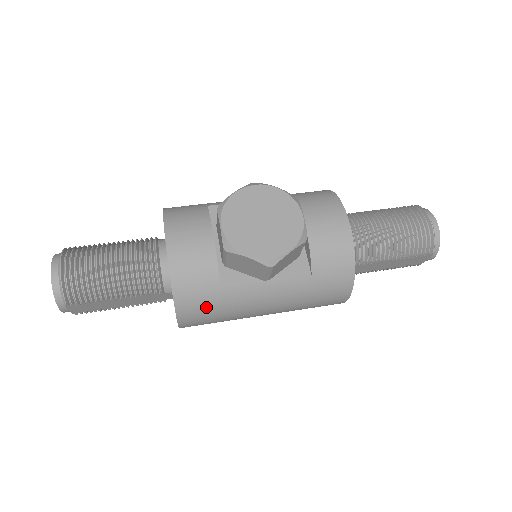
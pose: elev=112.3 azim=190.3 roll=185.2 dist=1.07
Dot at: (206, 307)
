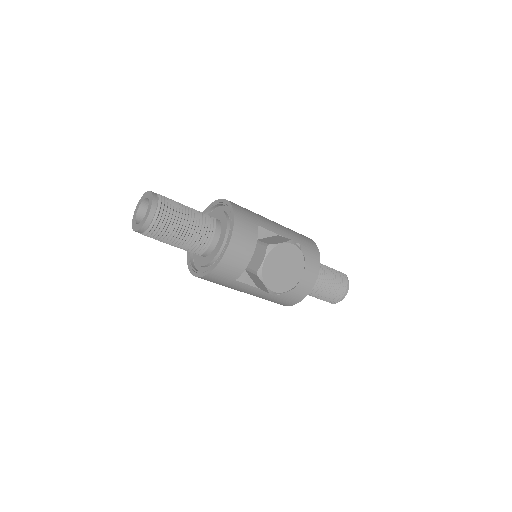
Dot at: (219, 282)
